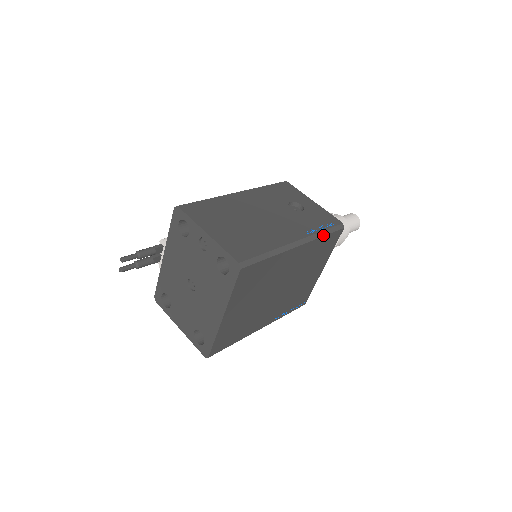
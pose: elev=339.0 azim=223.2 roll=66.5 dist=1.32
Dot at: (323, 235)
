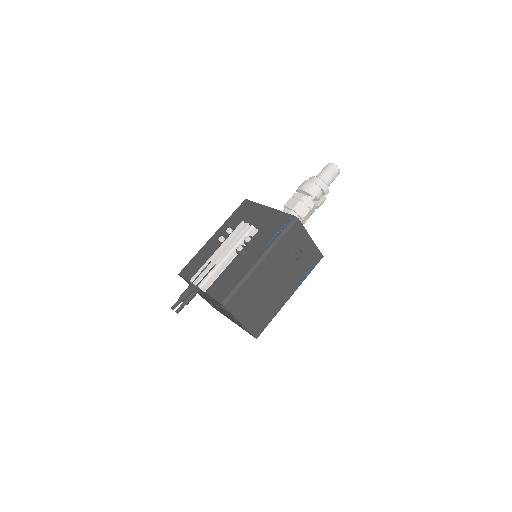
Dot at: occluded
